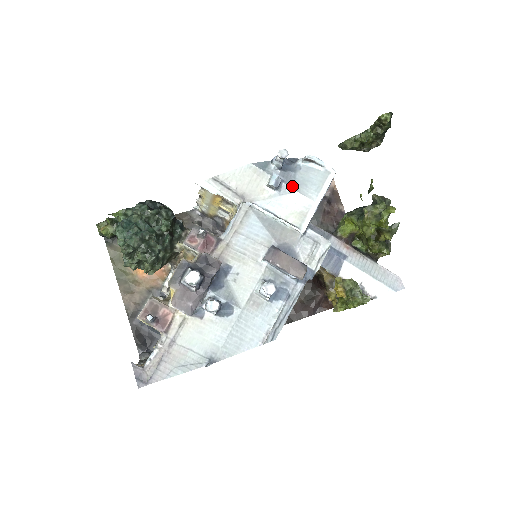
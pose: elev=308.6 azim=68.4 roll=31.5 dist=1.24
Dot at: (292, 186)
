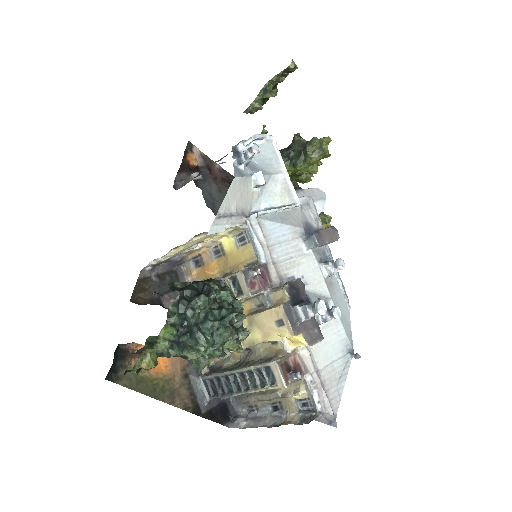
Dot at: (265, 173)
